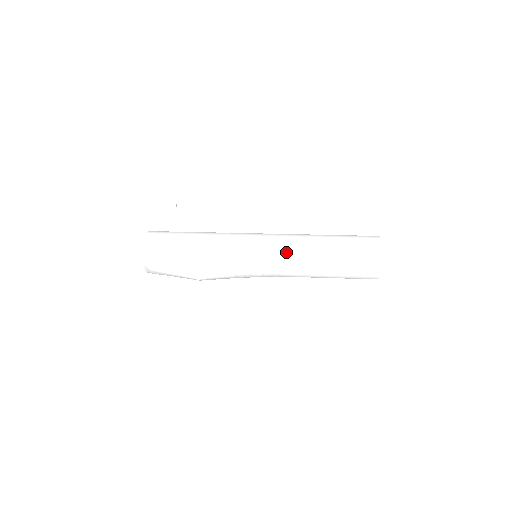
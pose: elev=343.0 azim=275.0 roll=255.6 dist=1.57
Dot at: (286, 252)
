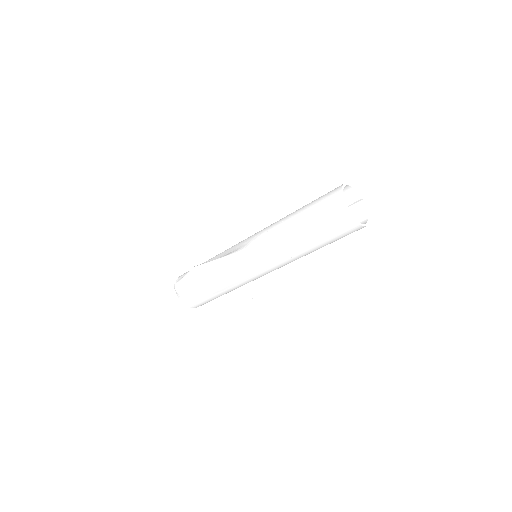
Dot at: (266, 229)
